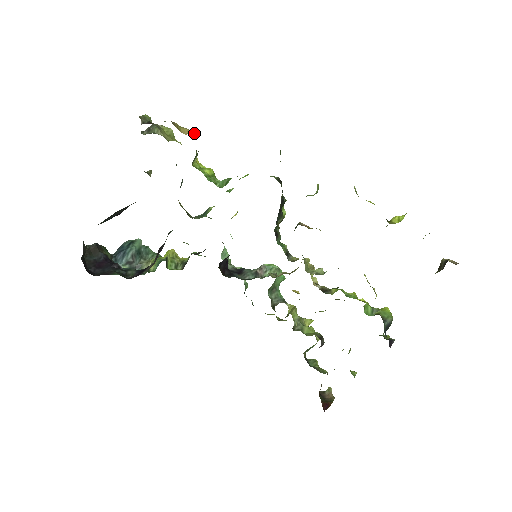
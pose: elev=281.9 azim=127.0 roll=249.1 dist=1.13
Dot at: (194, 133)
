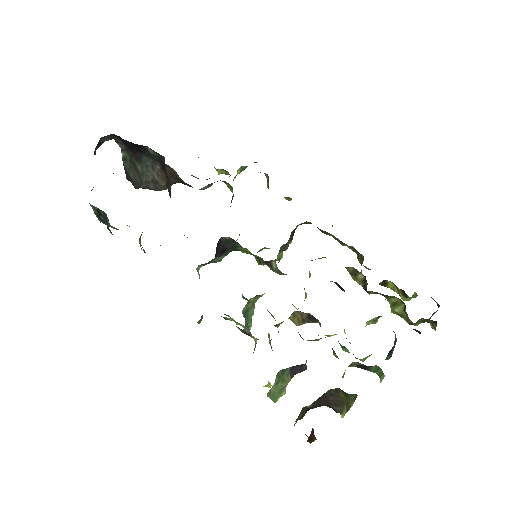
Dot at: occluded
